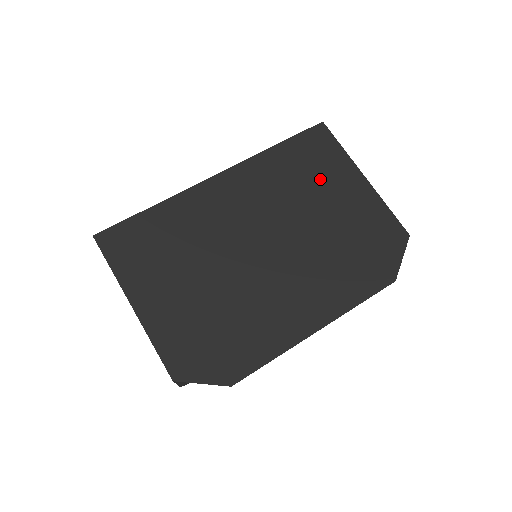
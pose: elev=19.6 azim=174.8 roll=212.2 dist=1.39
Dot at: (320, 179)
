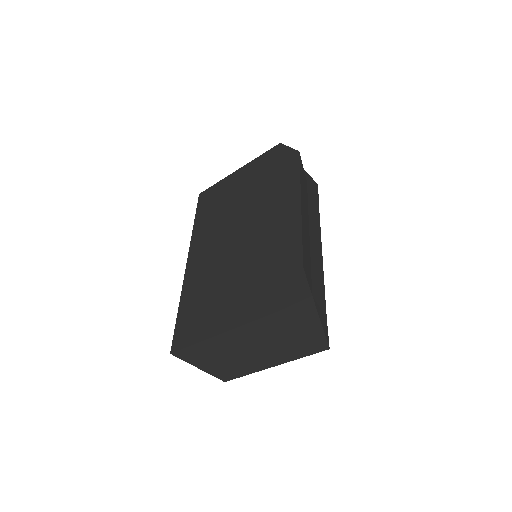
Dot at: (224, 197)
